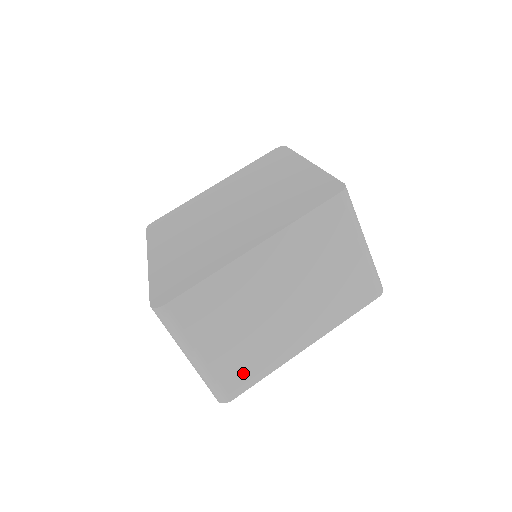
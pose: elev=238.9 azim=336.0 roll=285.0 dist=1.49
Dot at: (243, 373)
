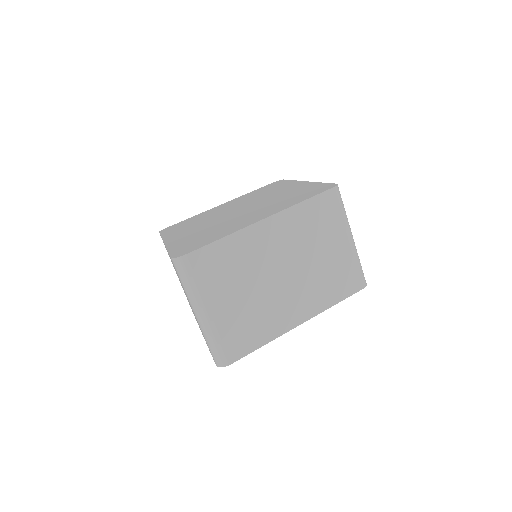
Dot at: (243, 338)
